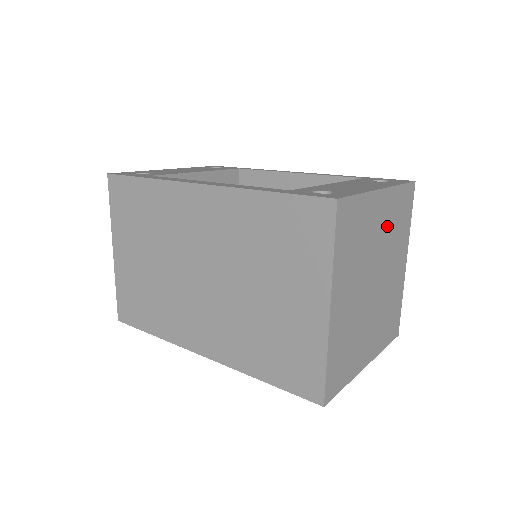
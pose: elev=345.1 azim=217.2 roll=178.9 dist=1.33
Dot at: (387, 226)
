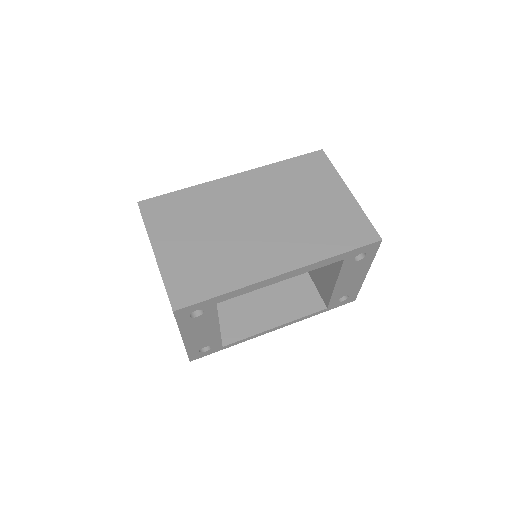
Dot at: occluded
